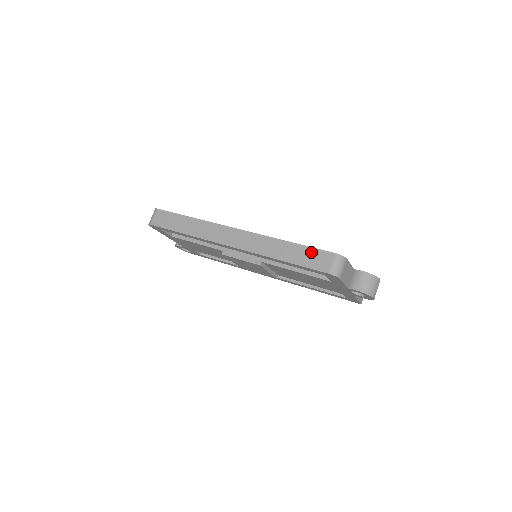
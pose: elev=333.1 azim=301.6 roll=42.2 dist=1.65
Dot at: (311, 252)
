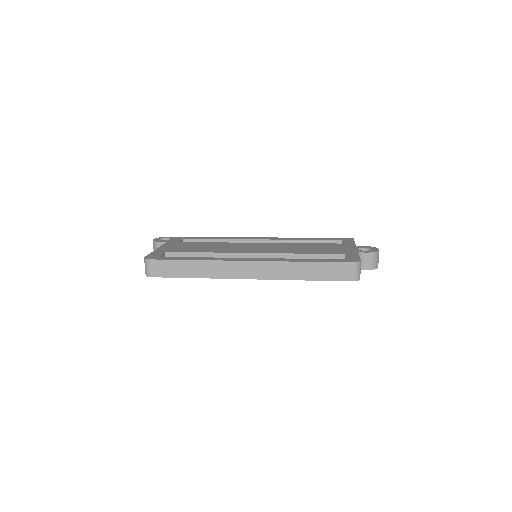
Dot at: (330, 267)
